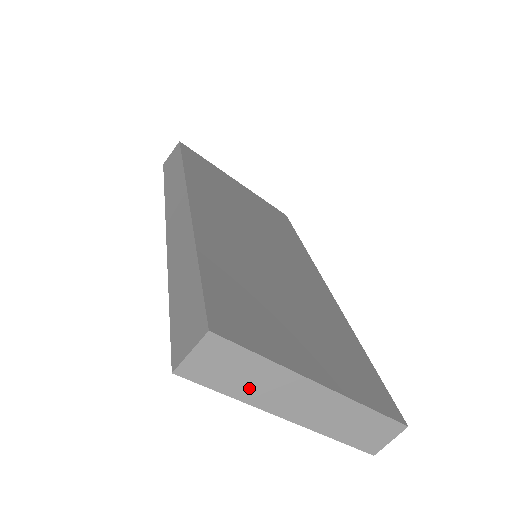
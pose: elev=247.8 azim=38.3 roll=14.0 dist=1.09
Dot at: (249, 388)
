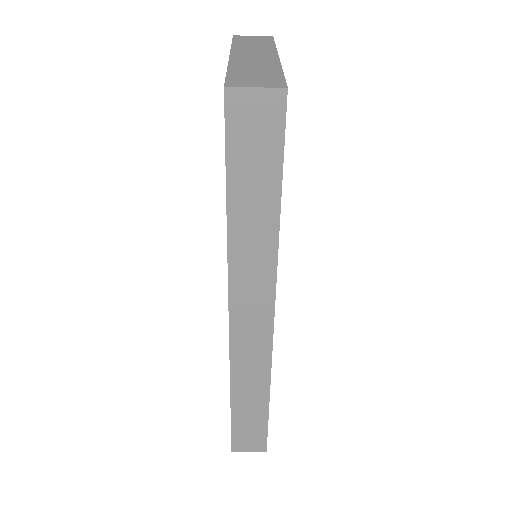
Dot at: occluded
